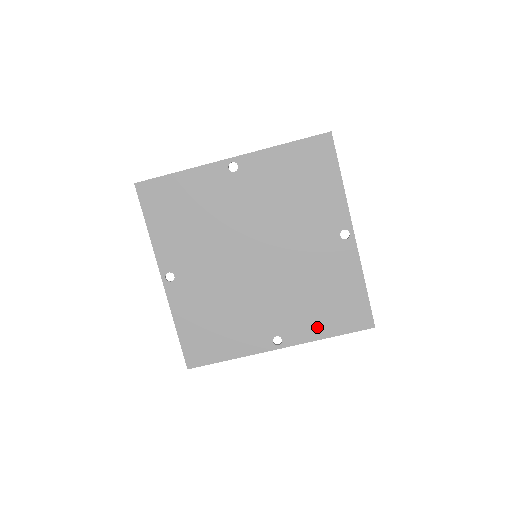
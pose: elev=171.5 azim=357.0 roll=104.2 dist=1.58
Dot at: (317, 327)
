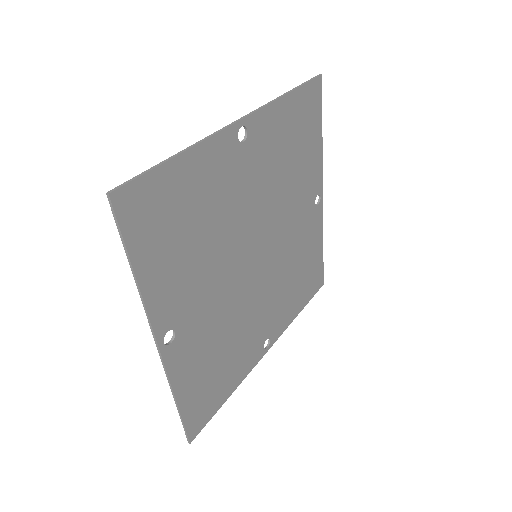
Dot at: (293, 309)
